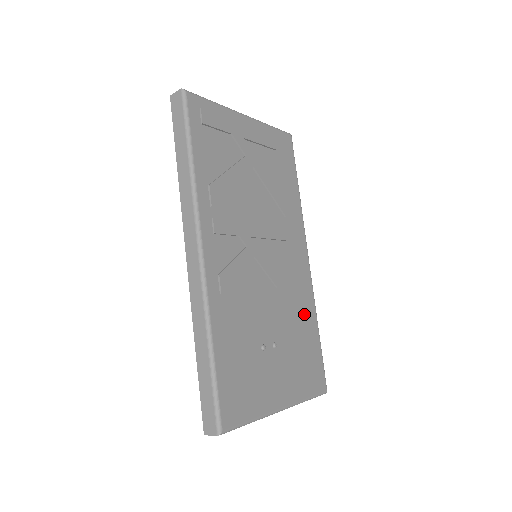
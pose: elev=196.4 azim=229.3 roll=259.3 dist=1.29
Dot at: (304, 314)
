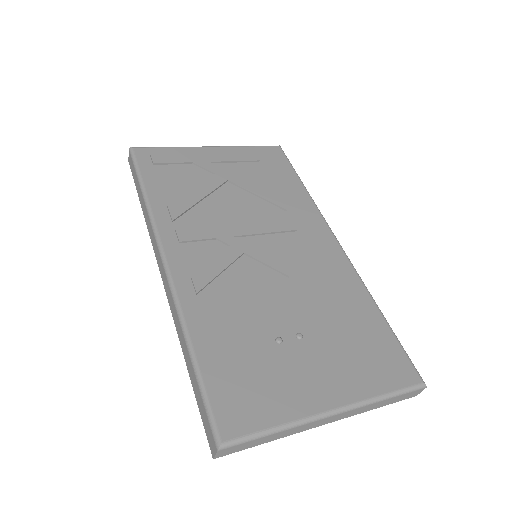
Dot at: (346, 298)
